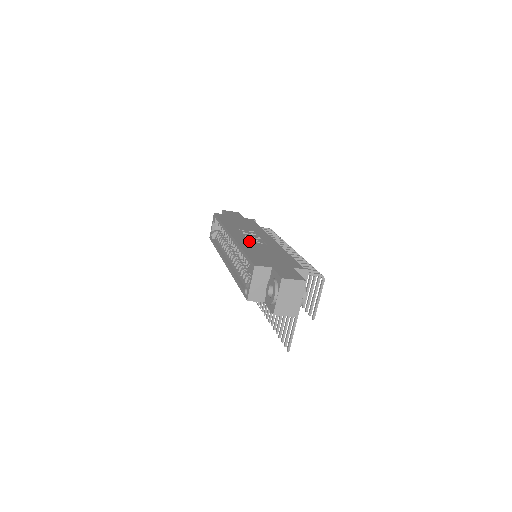
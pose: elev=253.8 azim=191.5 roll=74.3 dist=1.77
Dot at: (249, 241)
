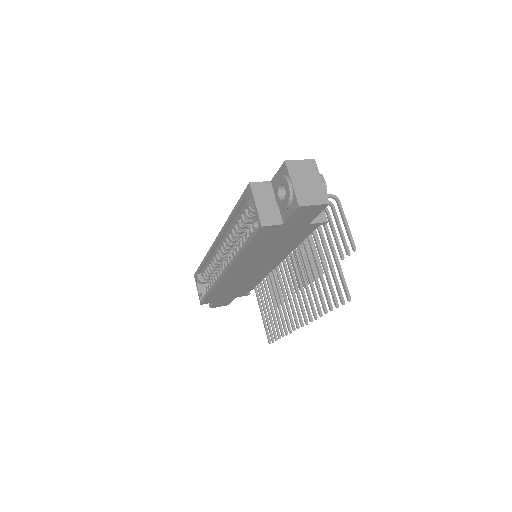
Dot at: occluded
